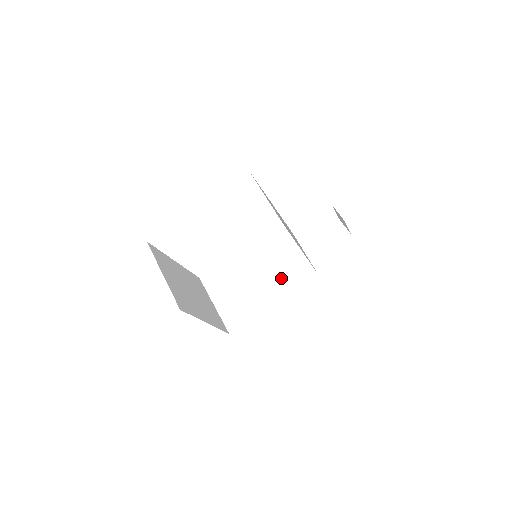
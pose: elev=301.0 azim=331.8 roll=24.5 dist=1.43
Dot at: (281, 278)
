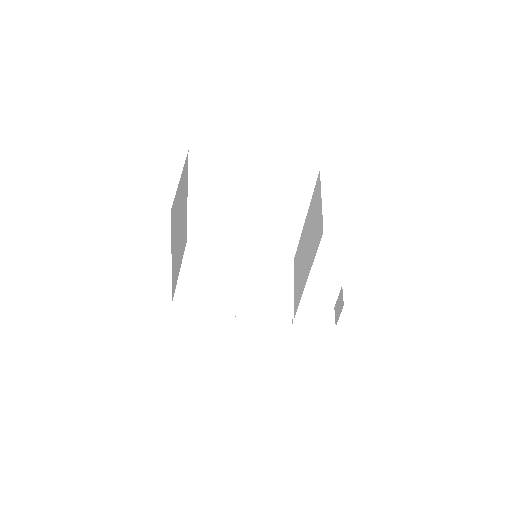
Dot at: (258, 296)
